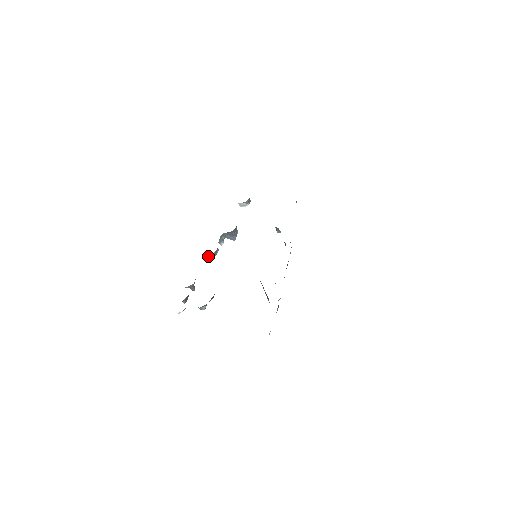
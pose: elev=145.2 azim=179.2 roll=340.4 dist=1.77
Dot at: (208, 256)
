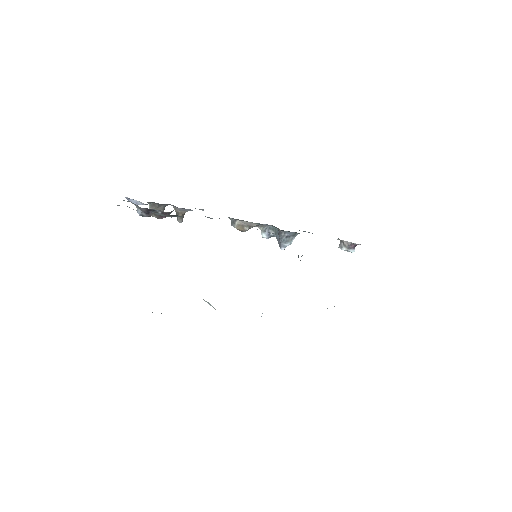
Dot at: (230, 218)
